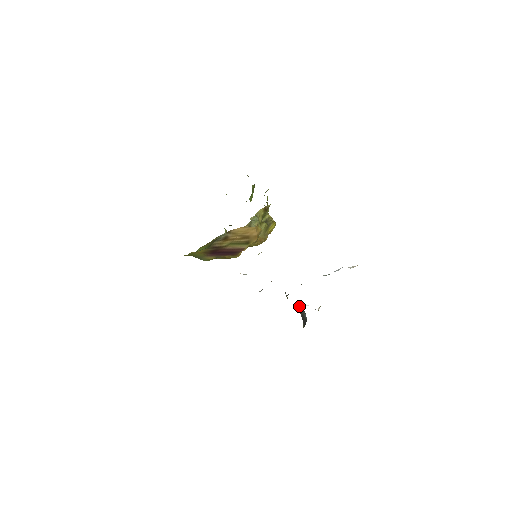
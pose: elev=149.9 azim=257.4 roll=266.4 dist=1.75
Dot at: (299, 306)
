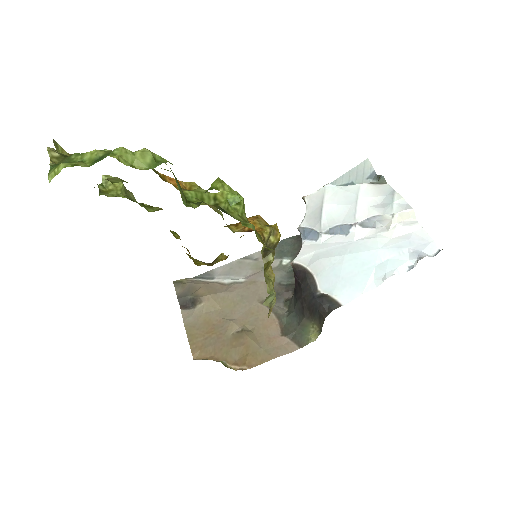
Dot at: (307, 206)
